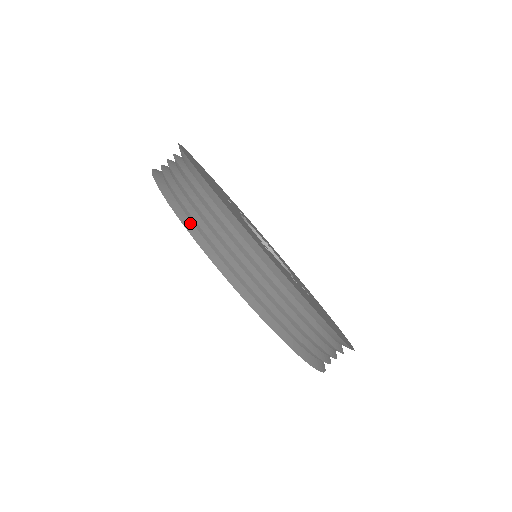
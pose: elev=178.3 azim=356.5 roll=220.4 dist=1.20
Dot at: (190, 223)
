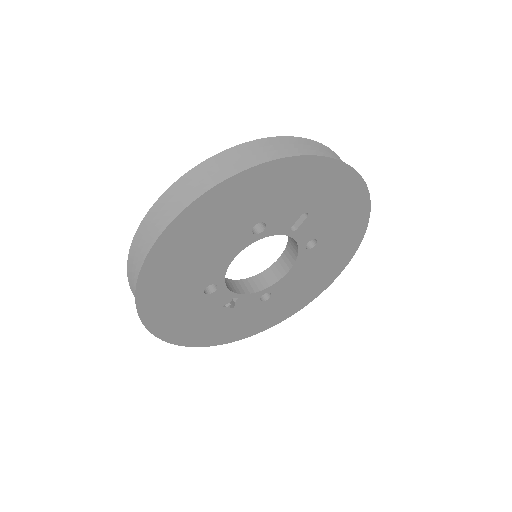
Dot at: occluded
